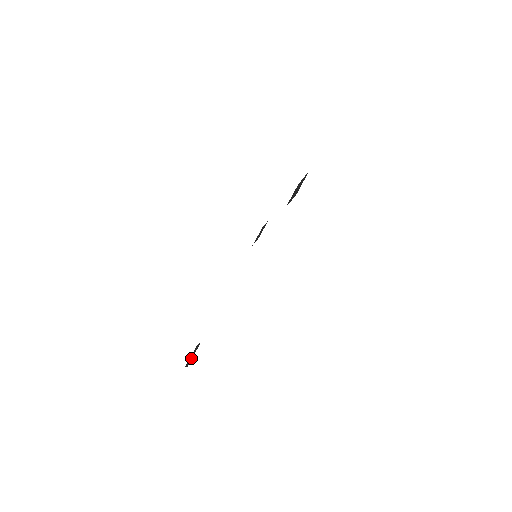
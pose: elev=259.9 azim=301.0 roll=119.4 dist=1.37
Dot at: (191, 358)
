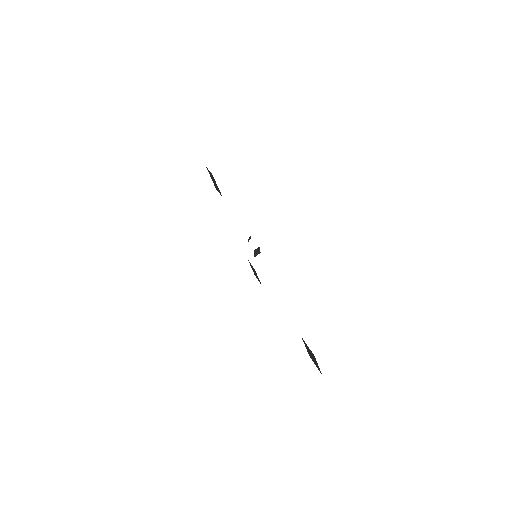
Dot at: (311, 353)
